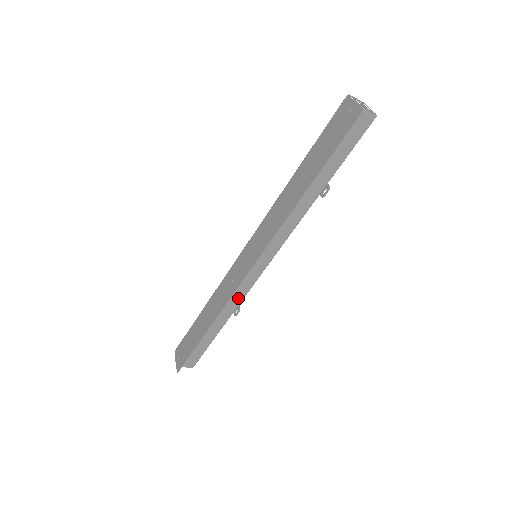
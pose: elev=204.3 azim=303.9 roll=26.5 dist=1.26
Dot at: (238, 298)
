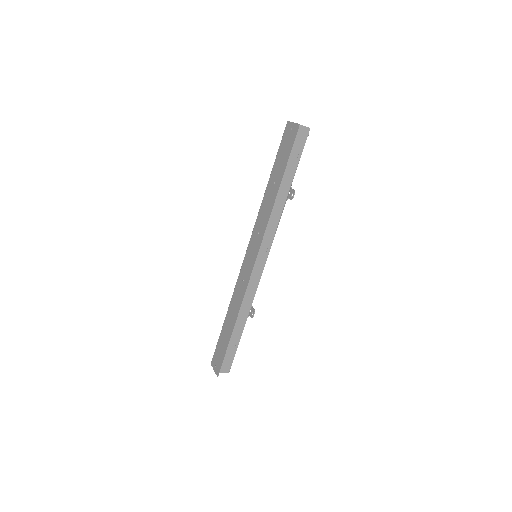
Dot at: (251, 295)
